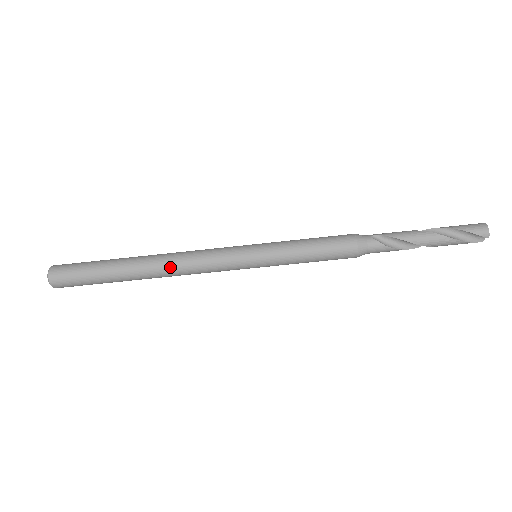
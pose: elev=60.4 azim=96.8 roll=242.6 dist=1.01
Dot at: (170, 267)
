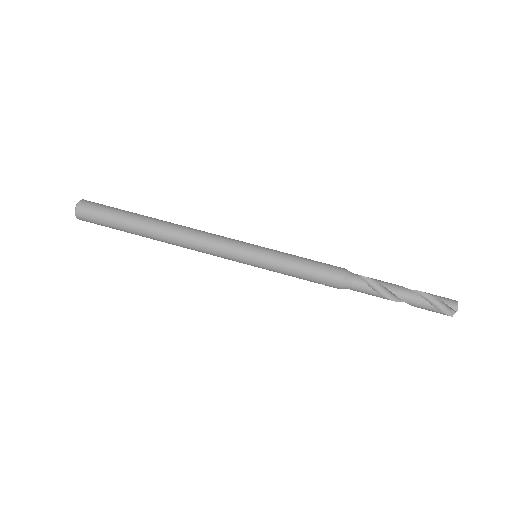
Dot at: (182, 234)
